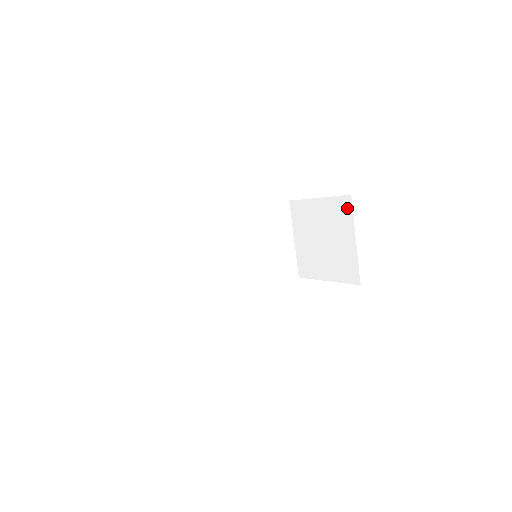
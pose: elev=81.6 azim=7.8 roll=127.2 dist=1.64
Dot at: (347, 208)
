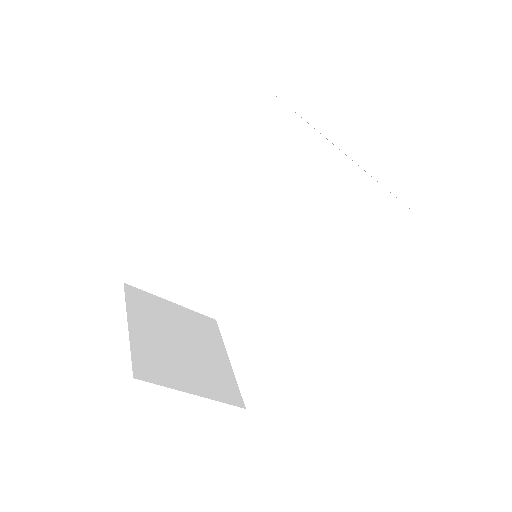
Dot at: occluded
